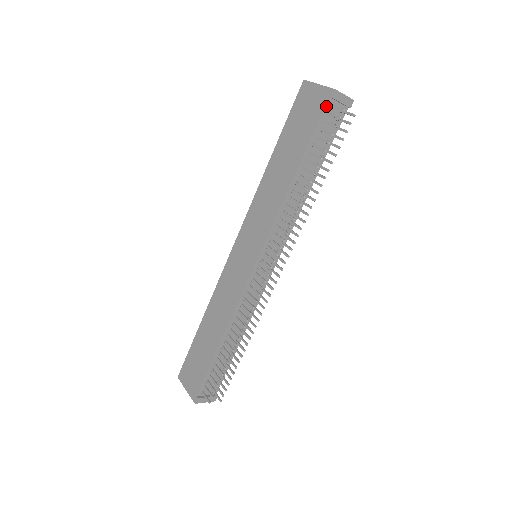
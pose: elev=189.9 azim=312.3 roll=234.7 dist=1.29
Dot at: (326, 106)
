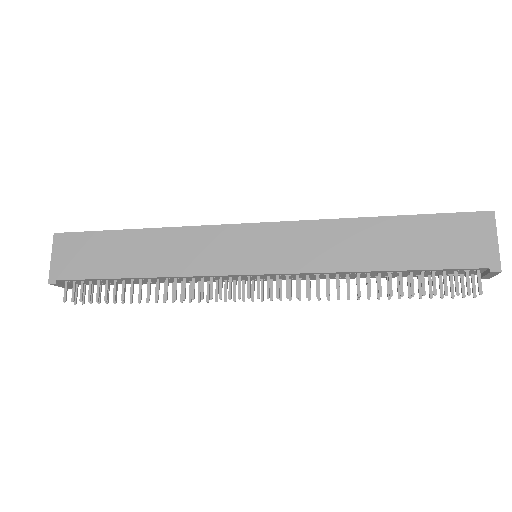
Dot at: (476, 268)
